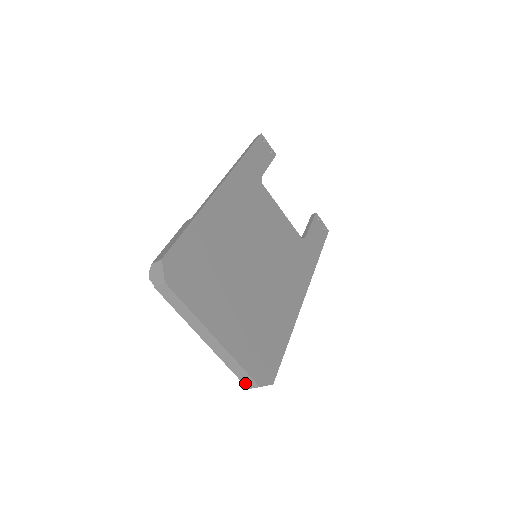
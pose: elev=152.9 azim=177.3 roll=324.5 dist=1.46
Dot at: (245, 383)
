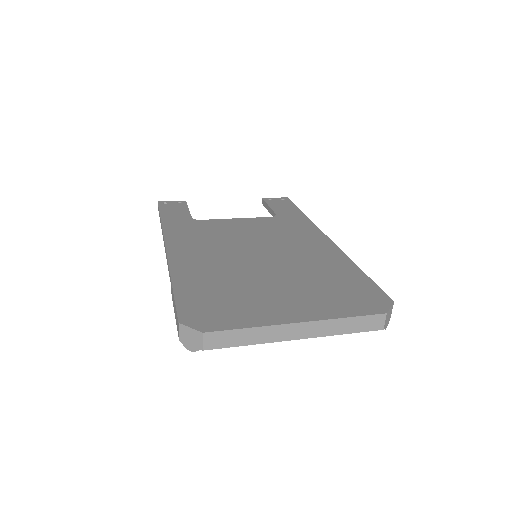
Dot at: (374, 328)
